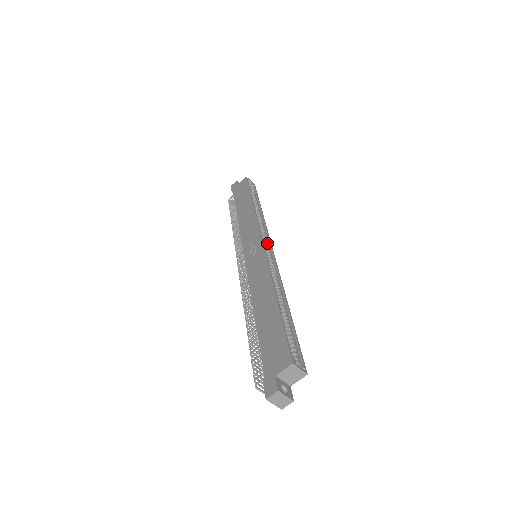
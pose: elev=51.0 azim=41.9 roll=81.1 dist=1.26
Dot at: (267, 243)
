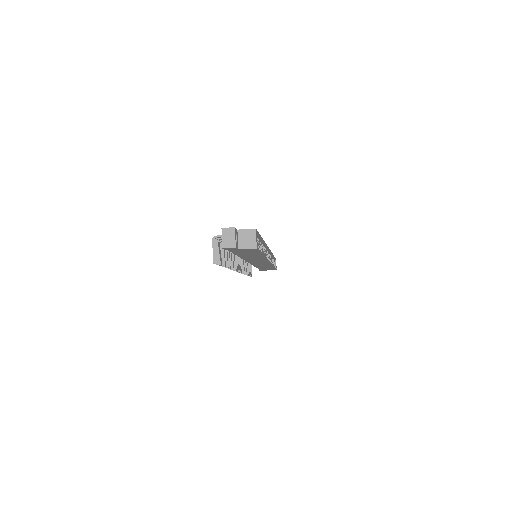
Dot at: occluded
